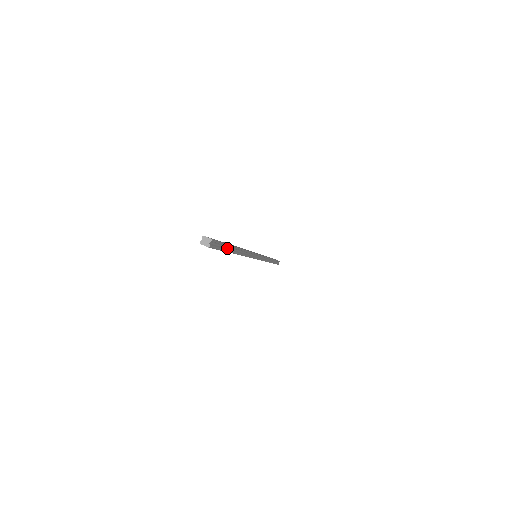
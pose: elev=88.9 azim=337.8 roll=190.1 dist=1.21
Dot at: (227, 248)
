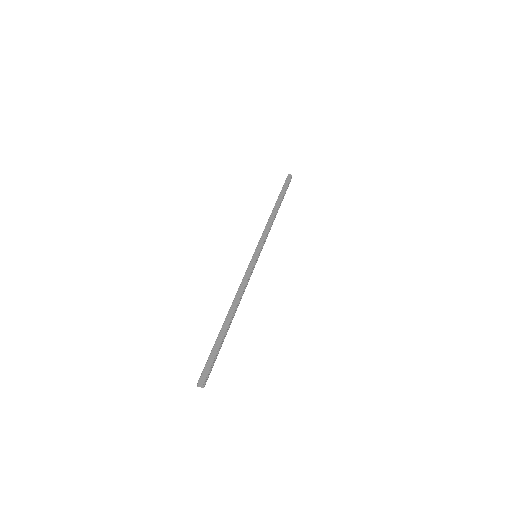
Dot at: (220, 346)
